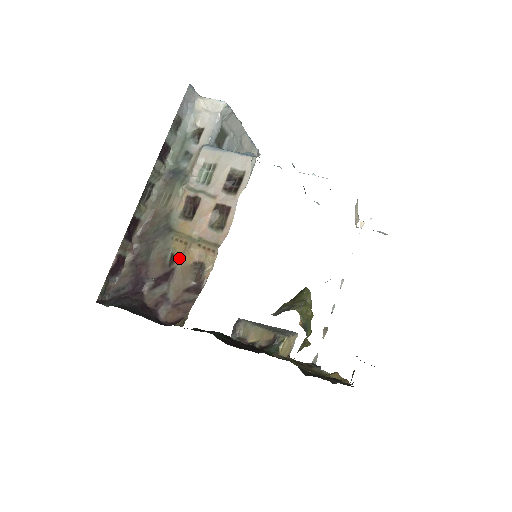
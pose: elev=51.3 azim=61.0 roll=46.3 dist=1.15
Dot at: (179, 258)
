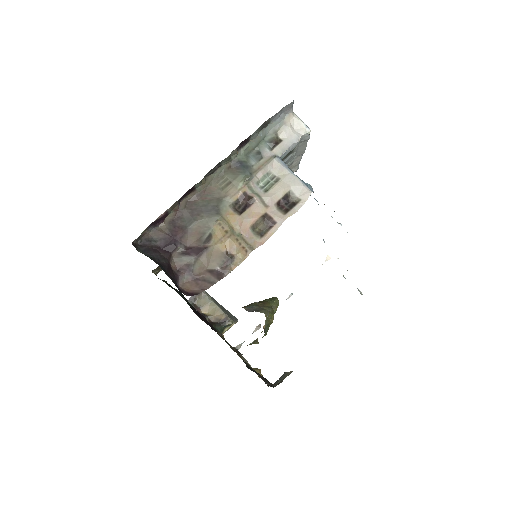
Dot at: (215, 241)
